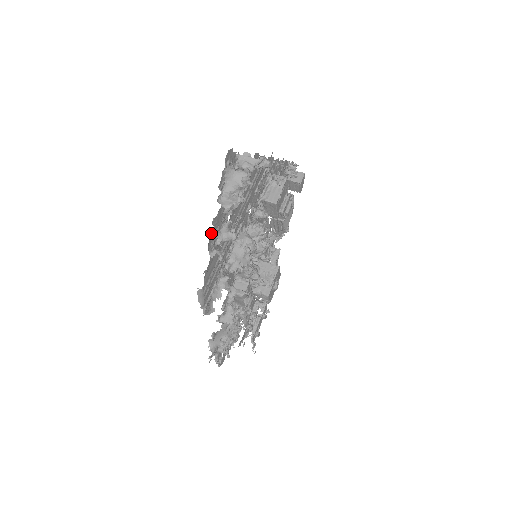
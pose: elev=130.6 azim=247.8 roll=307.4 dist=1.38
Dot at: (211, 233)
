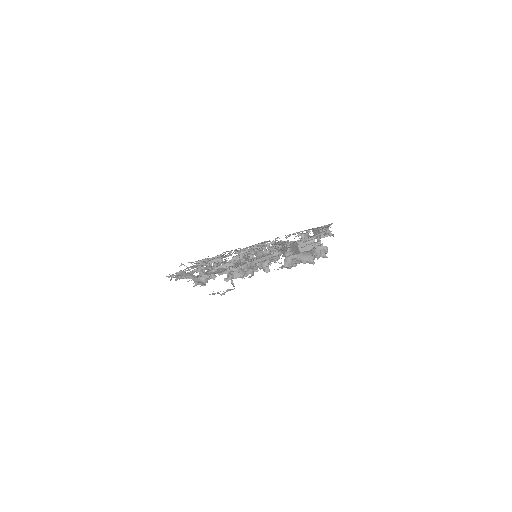
Dot at: occluded
